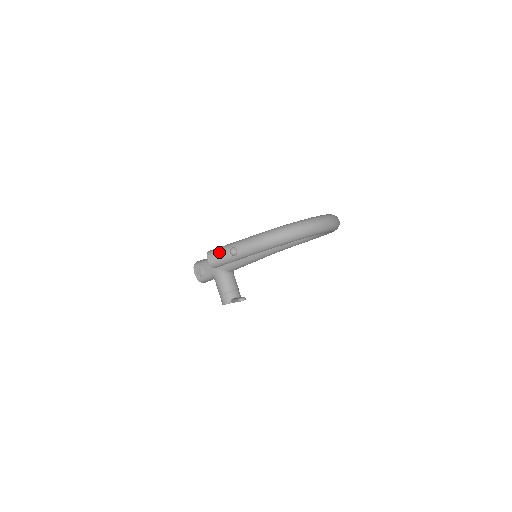
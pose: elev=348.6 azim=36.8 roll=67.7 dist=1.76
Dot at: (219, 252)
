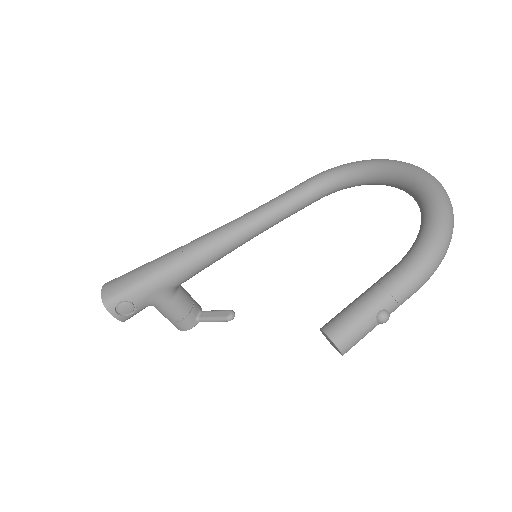
Dot at: (358, 330)
